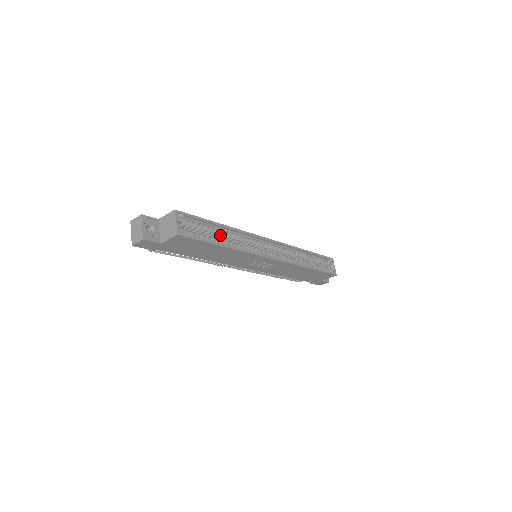
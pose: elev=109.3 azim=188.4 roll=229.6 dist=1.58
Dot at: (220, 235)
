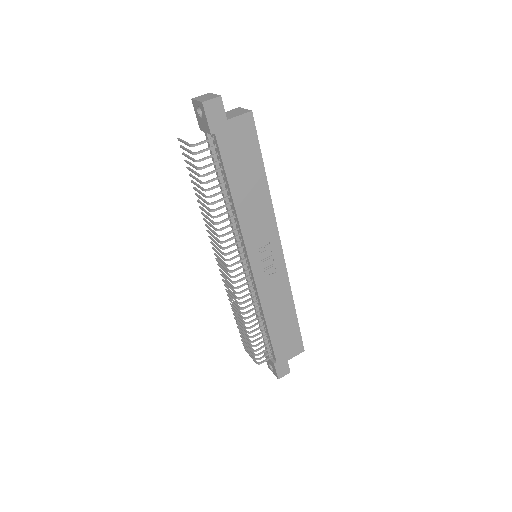
Dot at: occluded
